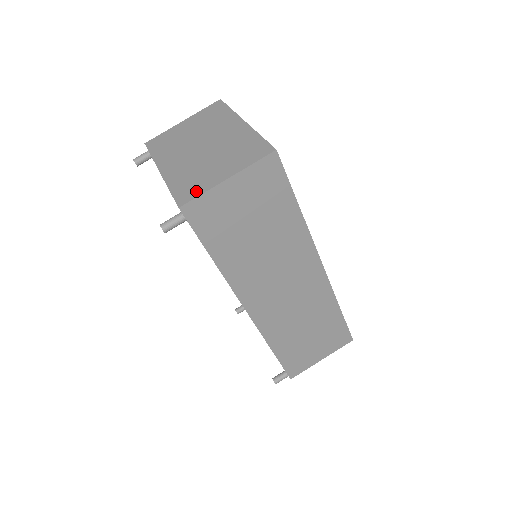
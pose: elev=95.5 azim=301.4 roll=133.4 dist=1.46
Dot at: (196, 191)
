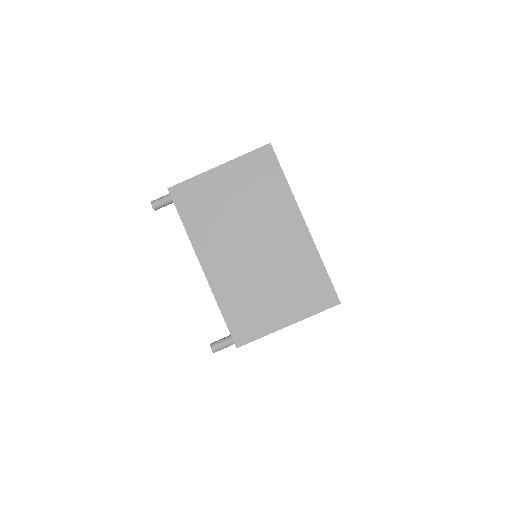
Dot at: (254, 330)
